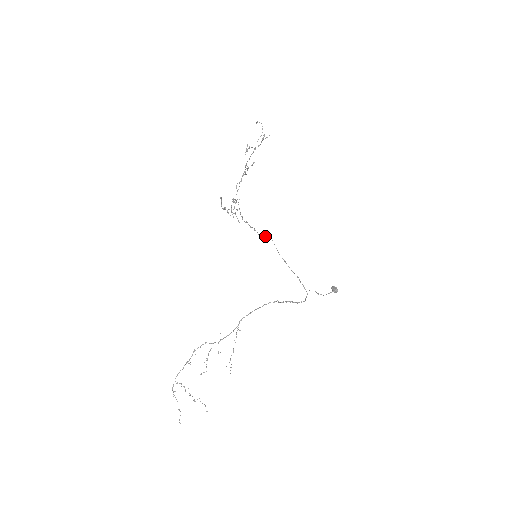
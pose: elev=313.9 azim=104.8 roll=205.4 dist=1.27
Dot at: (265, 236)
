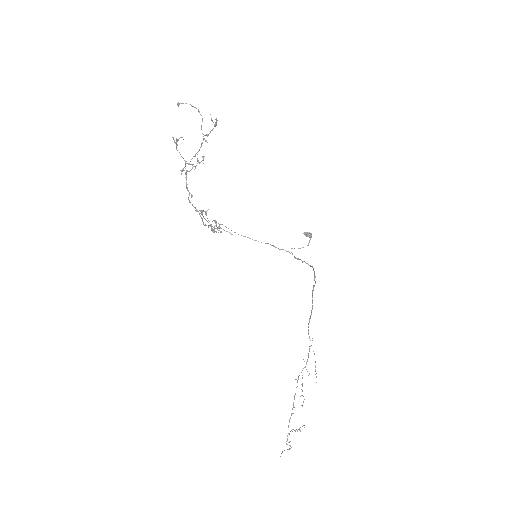
Dot at: (216, 225)
